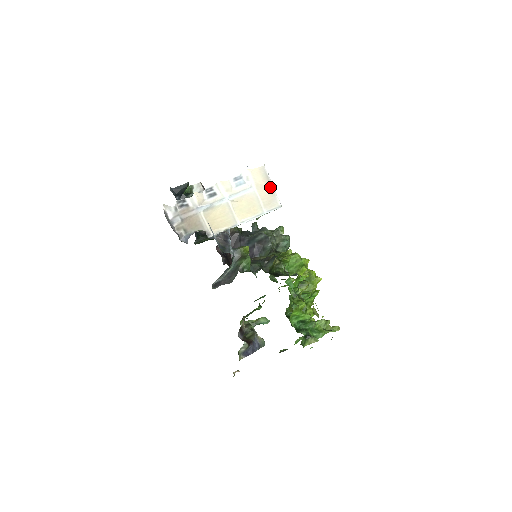
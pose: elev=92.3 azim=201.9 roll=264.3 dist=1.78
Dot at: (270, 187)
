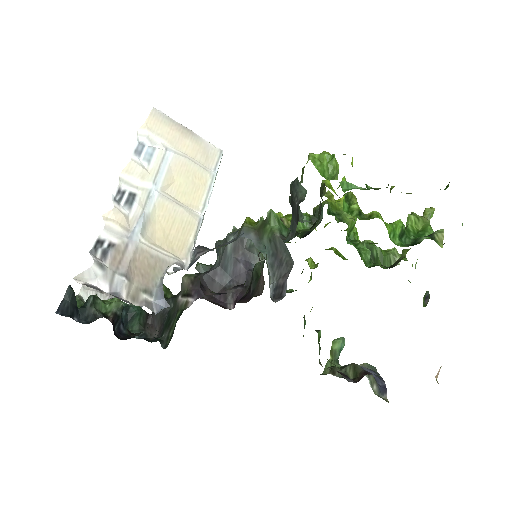
Dot at: (187, 133)
